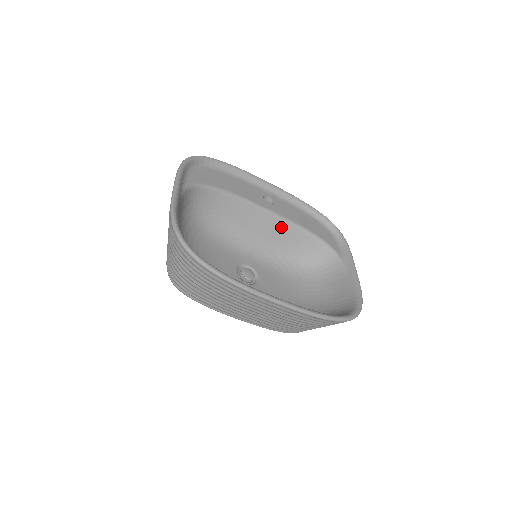
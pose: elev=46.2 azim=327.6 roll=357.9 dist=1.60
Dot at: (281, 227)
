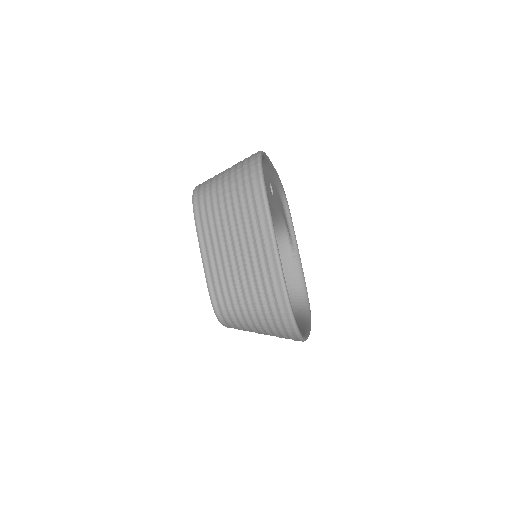
Dot at: occluded
